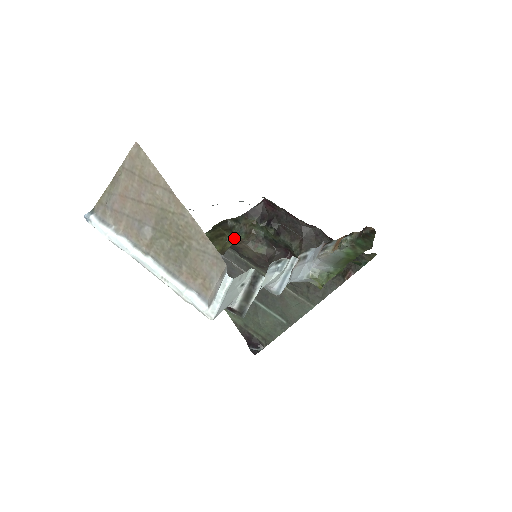
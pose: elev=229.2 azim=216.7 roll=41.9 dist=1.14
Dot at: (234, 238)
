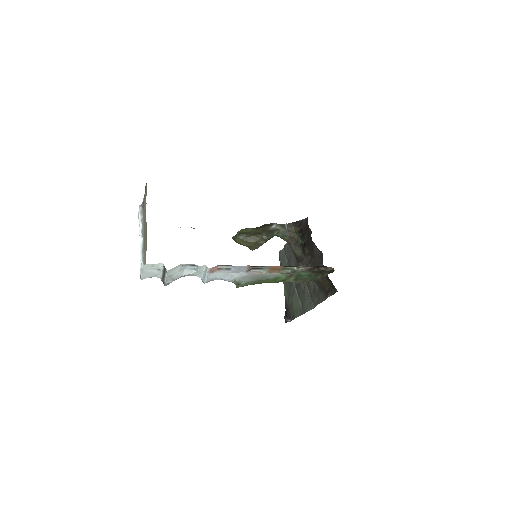
Dot at: (267, 238)
